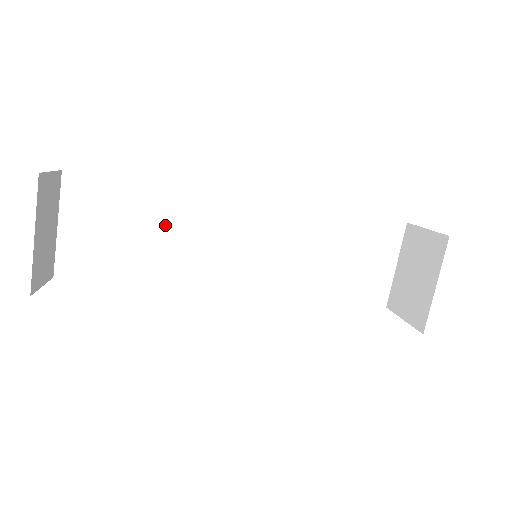
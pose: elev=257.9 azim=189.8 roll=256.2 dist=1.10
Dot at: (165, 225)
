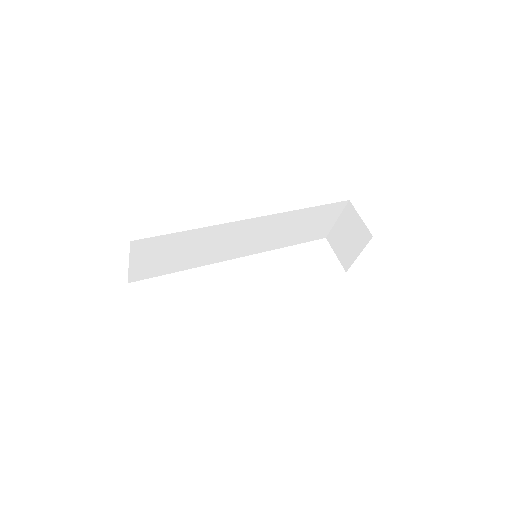
Dot at: (196, 244)
